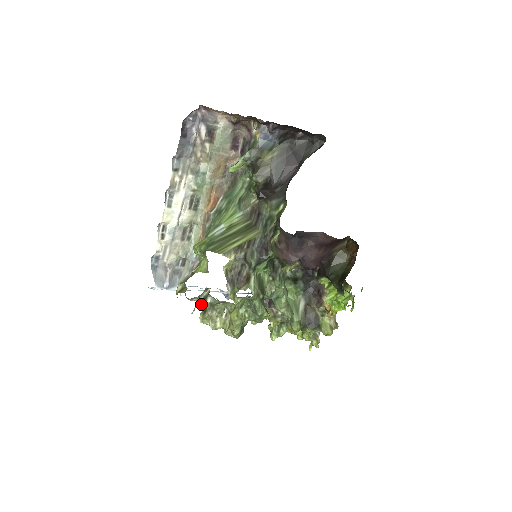
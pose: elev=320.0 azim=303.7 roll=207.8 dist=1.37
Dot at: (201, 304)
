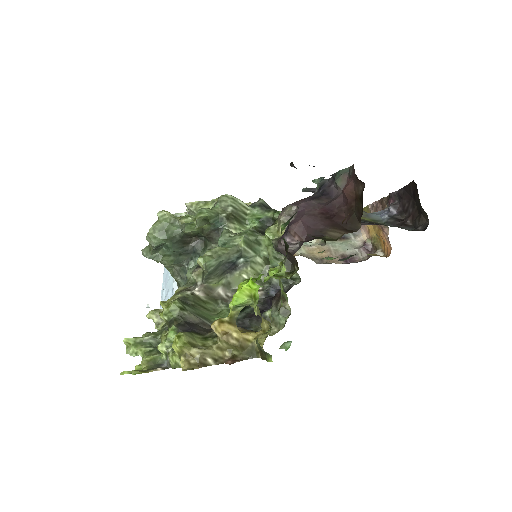
Dot at: occluded
